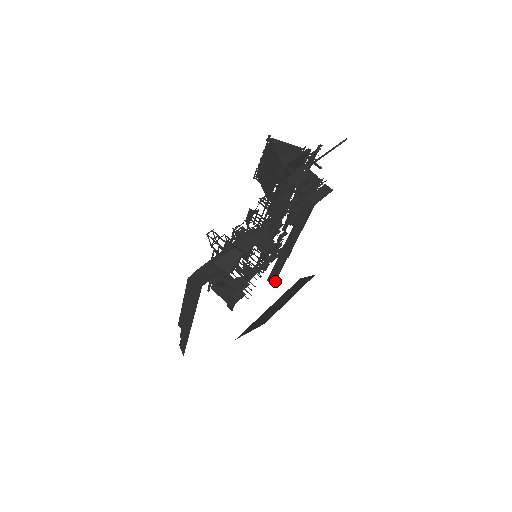
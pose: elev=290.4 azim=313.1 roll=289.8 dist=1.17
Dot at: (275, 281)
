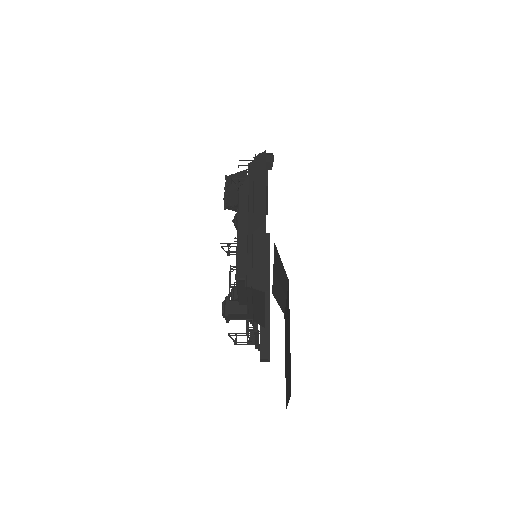
Dot at: (269, 349)
